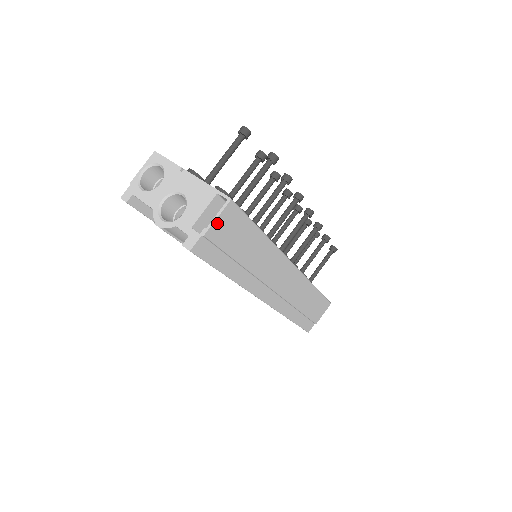
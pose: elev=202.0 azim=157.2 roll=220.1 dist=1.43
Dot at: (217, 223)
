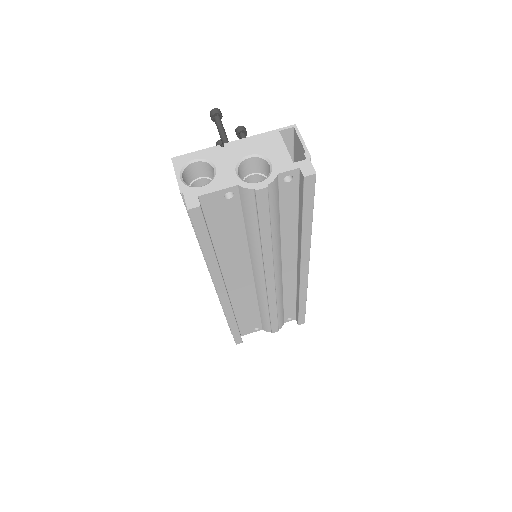
Dot at: (304, 148)
